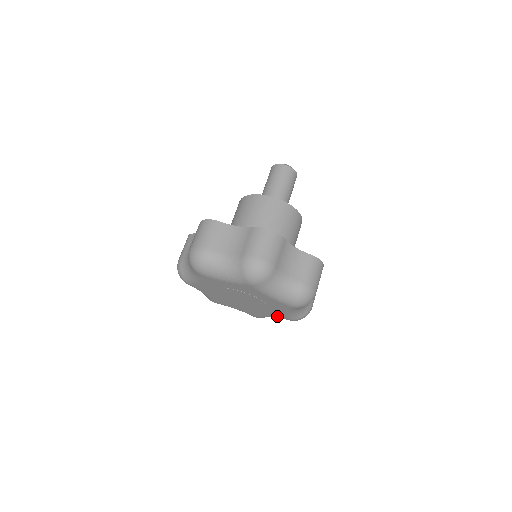
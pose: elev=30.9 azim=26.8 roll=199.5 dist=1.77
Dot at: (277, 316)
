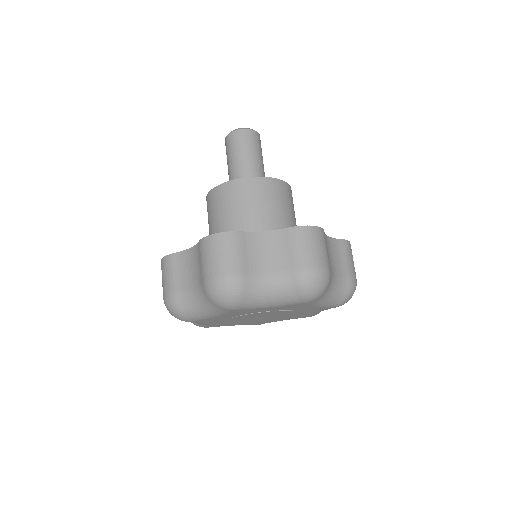
Dot at: (295, 318)
